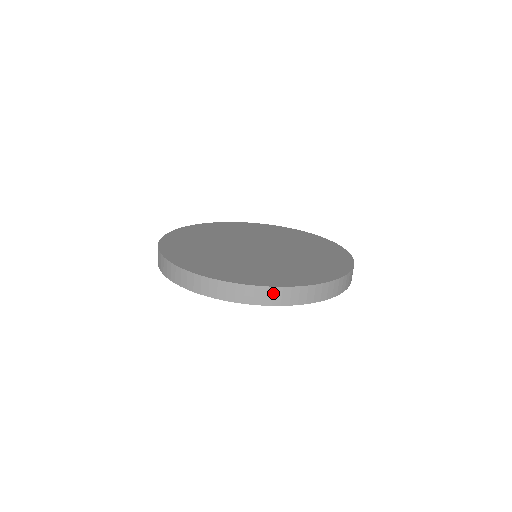
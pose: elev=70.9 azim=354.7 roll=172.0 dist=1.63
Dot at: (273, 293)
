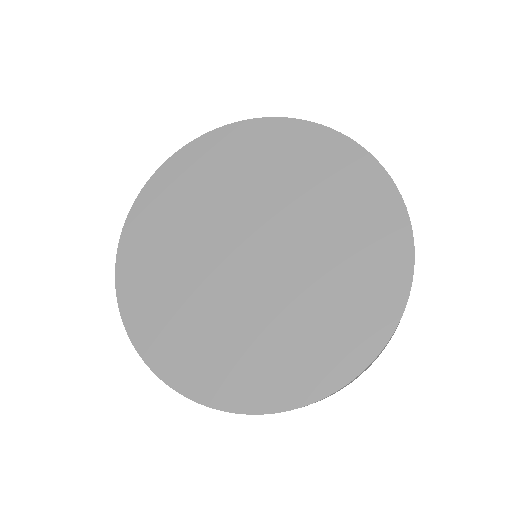
Dot at: occluded
